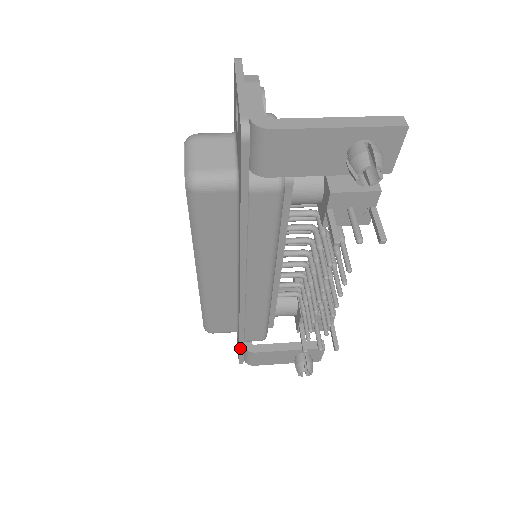
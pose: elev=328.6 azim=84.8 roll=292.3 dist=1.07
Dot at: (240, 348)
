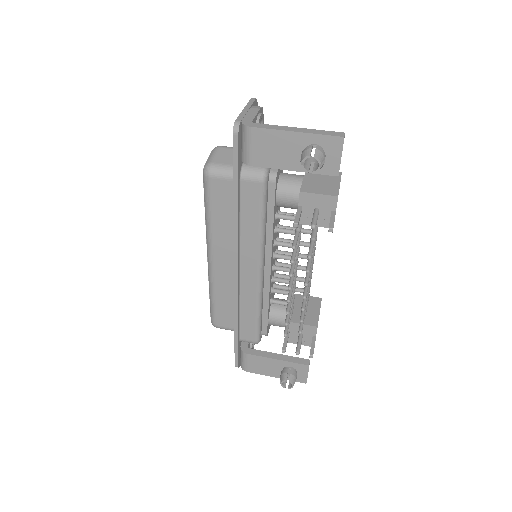
Dot at: (235, 344)
